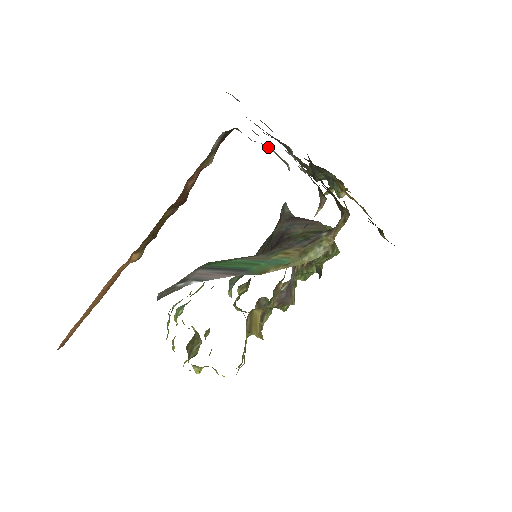
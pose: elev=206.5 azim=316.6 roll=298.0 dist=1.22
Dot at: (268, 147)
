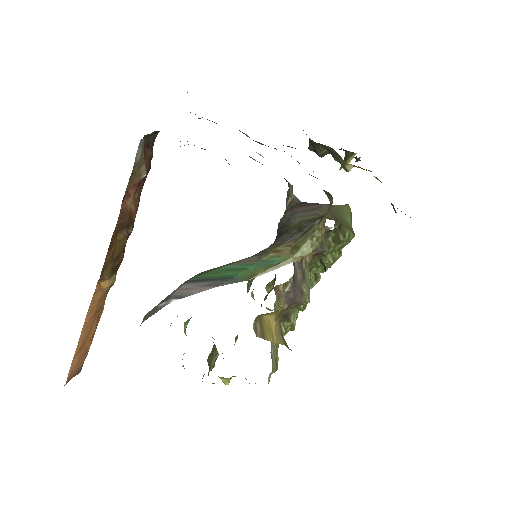
Dot at: (194, 145)
